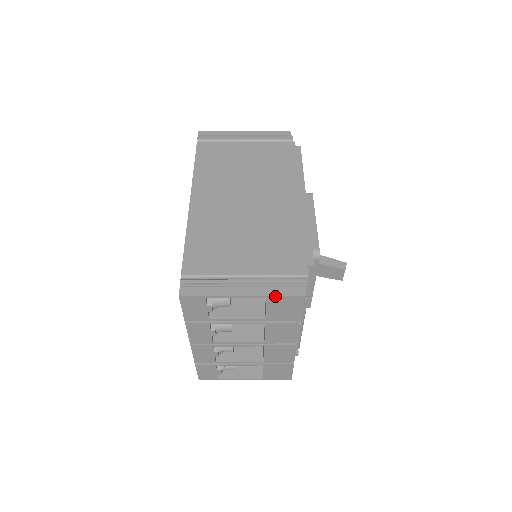
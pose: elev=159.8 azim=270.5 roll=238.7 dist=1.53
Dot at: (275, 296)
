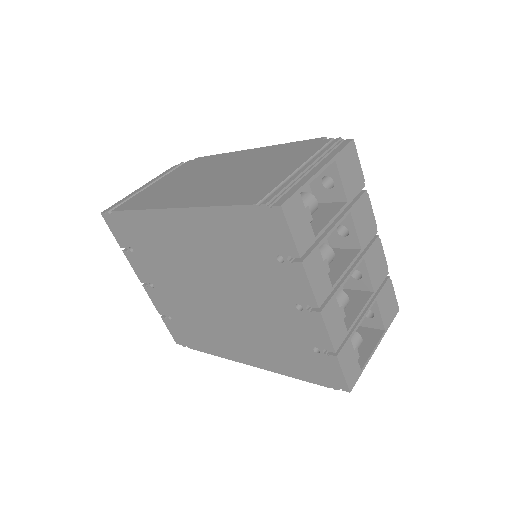
Dot at: (339, 153)
